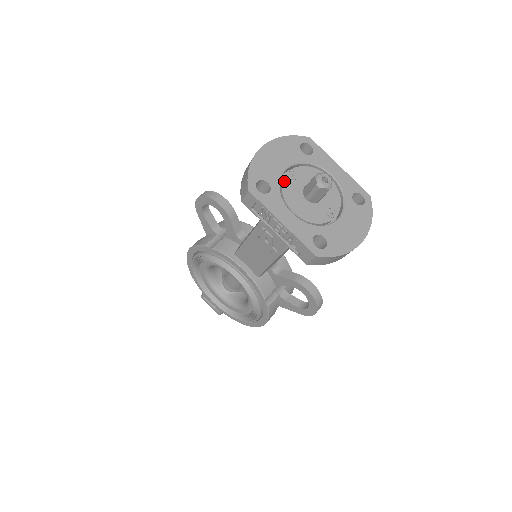
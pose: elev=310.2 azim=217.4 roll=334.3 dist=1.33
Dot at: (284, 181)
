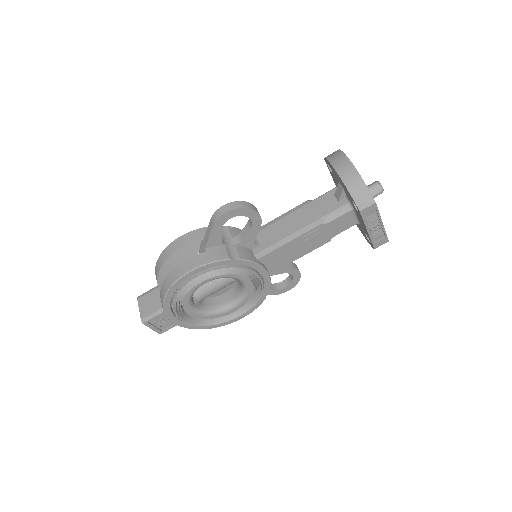
Dot at: occluded
